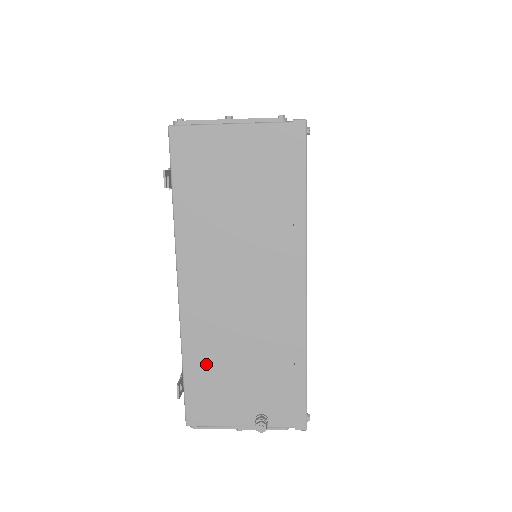
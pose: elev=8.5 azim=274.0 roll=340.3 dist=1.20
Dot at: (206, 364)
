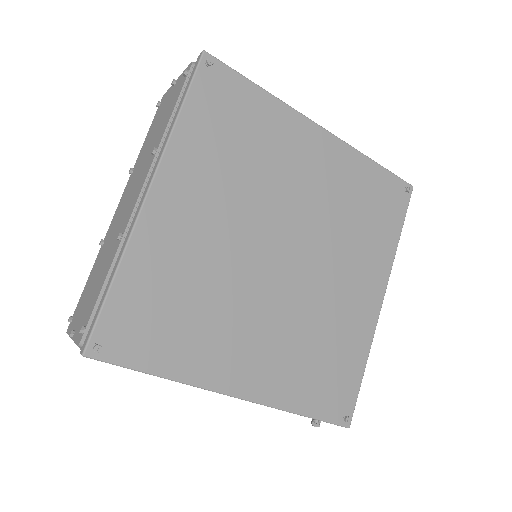
Dot at: occluded
